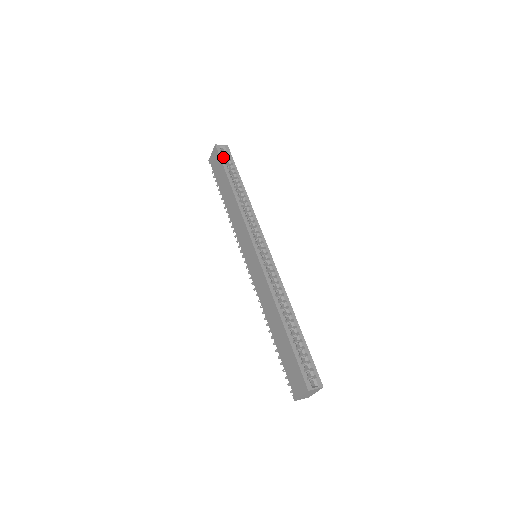
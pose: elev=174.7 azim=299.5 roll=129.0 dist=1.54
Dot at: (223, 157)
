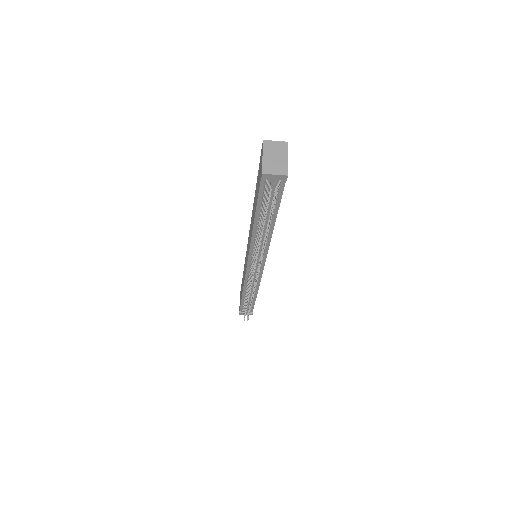
Dot at: occluded
